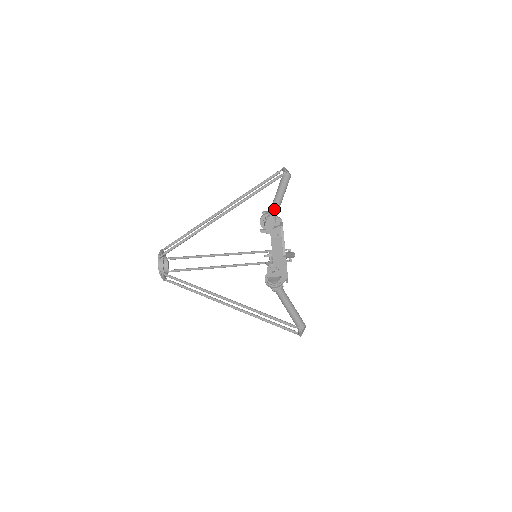
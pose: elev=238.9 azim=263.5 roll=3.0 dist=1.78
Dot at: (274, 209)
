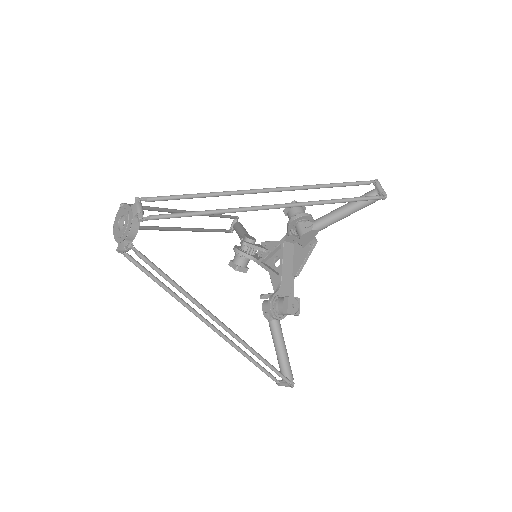
Dot at: (331, 223)
